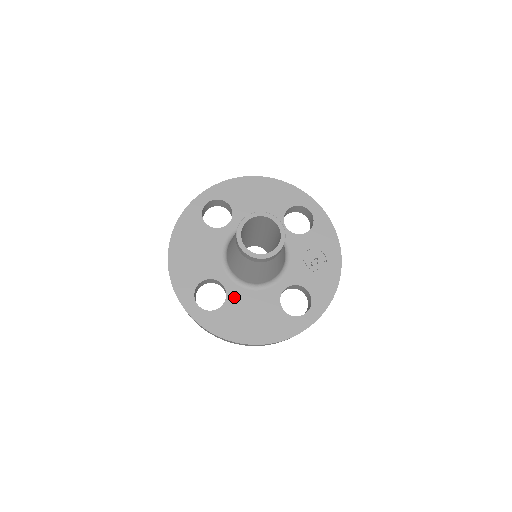
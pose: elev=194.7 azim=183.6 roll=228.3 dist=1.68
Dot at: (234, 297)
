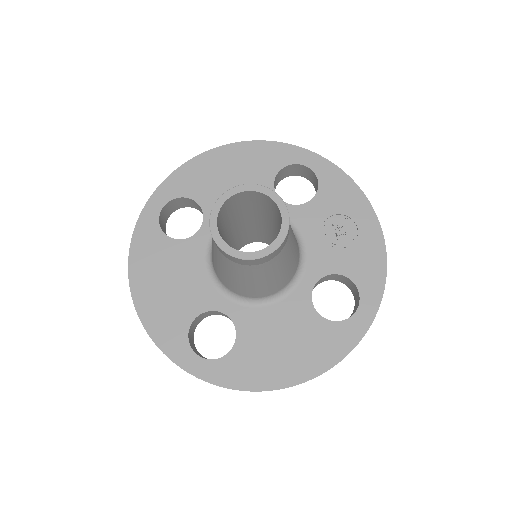
Dot at: (247, 325)
